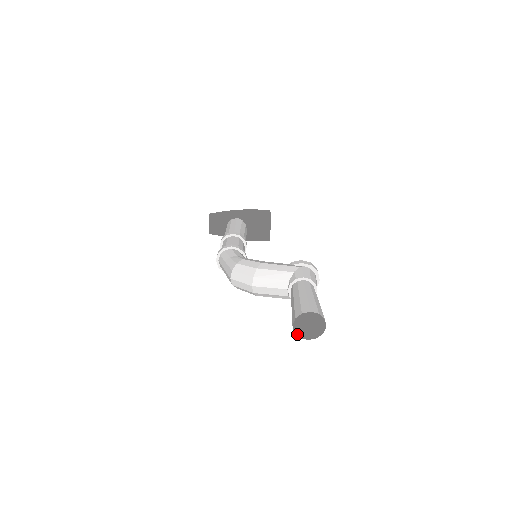
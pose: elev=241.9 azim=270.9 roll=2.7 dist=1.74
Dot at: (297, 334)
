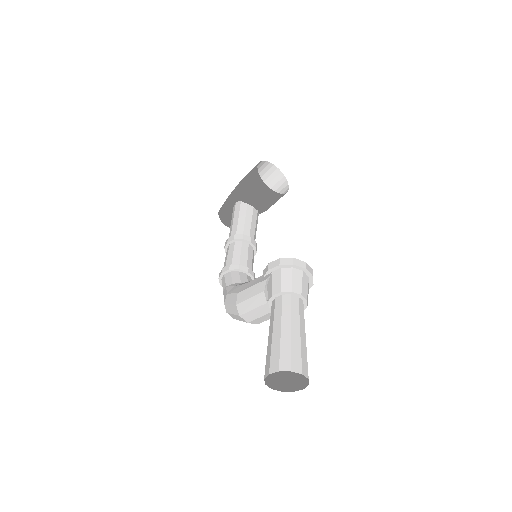
Dot at: (288, 389)
